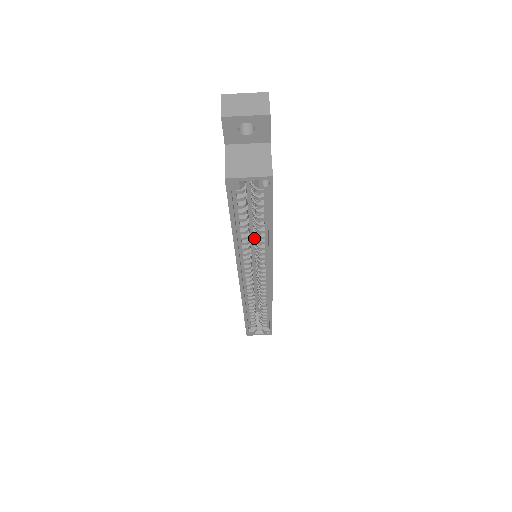
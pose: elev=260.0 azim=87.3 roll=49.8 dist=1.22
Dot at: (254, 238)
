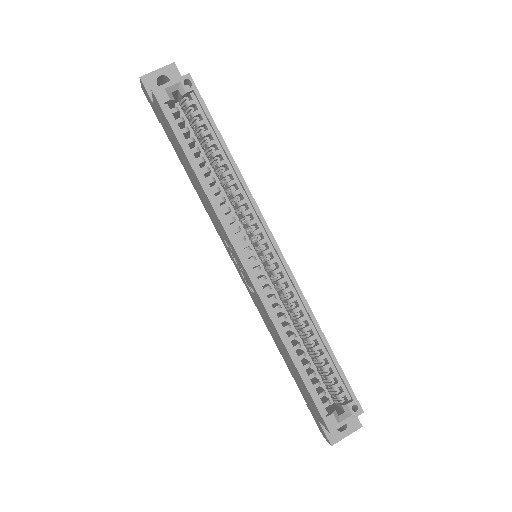
Dot at: (227, 194)
